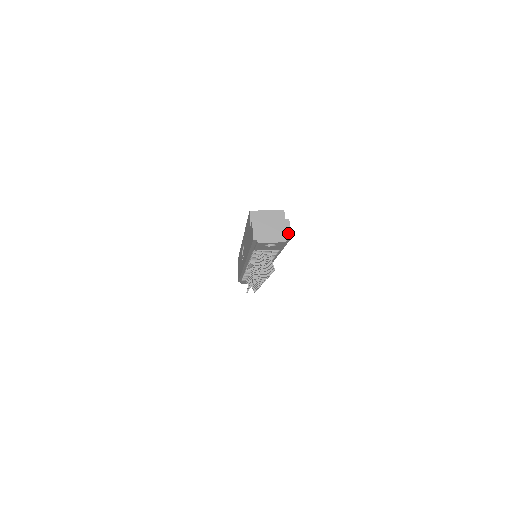
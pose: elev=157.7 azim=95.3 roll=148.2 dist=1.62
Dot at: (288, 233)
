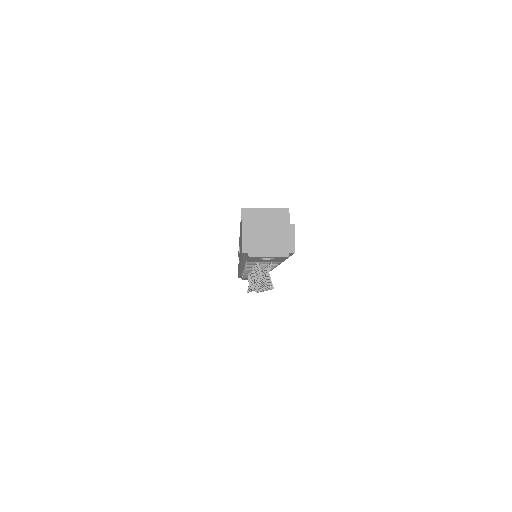
Dot at: (292, 244)
